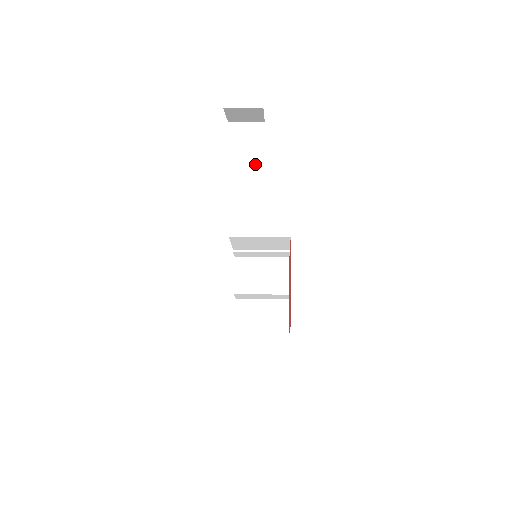
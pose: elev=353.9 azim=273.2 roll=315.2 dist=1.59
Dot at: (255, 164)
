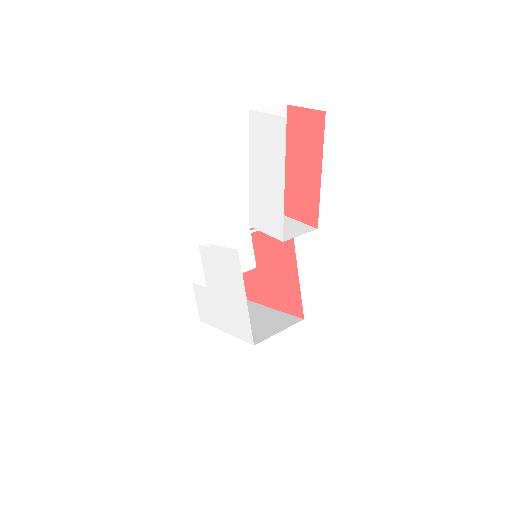
Dot at: occluded
